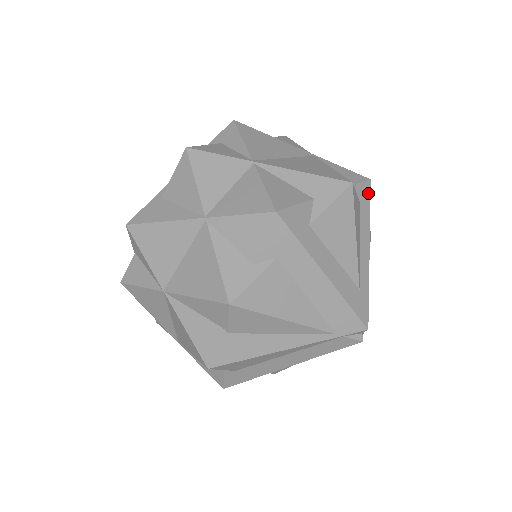
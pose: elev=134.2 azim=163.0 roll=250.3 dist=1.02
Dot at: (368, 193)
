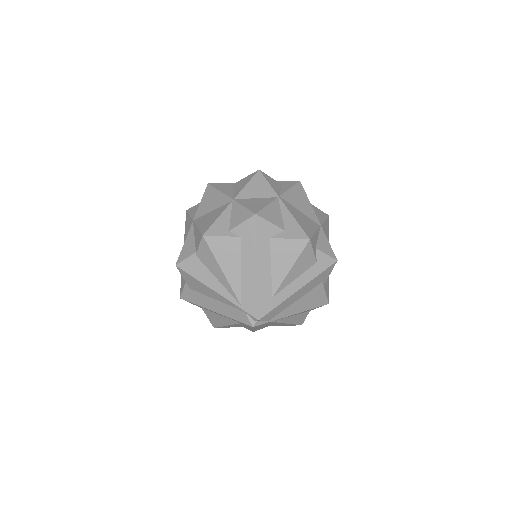
Dot at: (328, 264)
